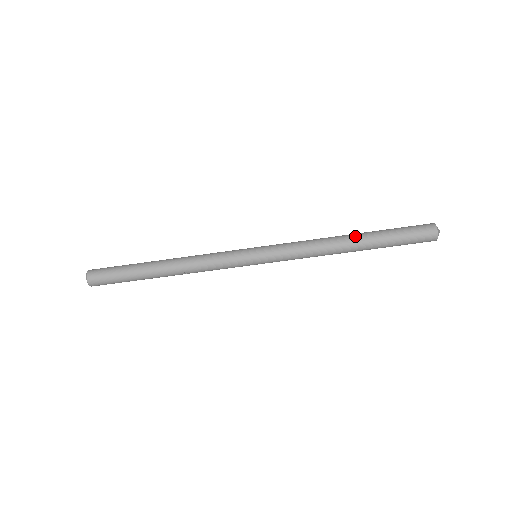
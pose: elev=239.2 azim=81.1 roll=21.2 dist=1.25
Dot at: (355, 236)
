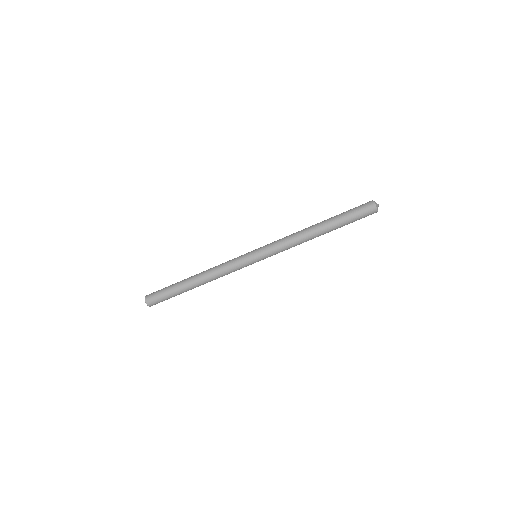
Dot at: occluded
